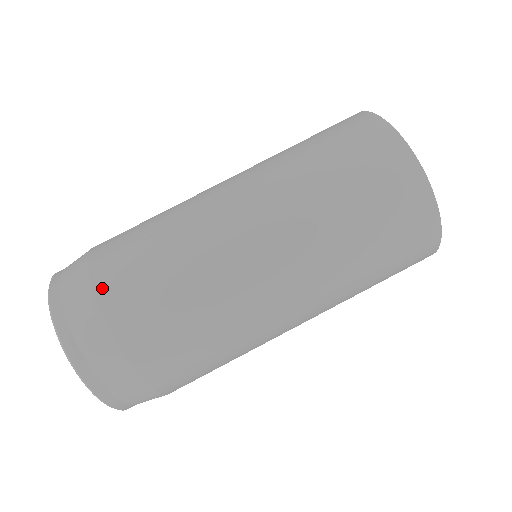
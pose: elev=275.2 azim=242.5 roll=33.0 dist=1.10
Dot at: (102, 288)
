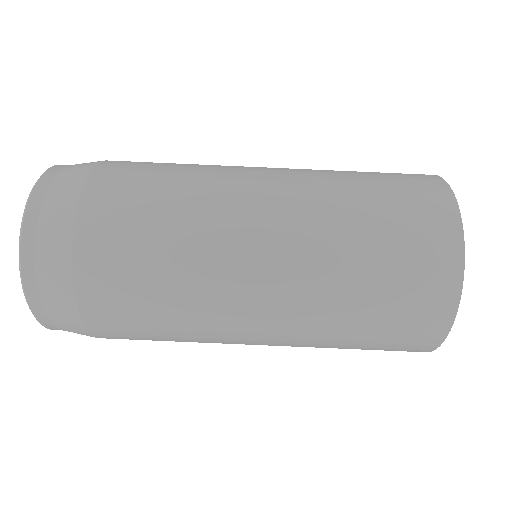
Dot at: (87, 209)
